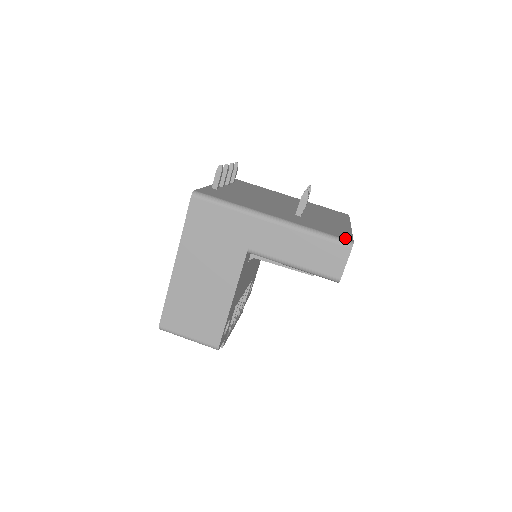
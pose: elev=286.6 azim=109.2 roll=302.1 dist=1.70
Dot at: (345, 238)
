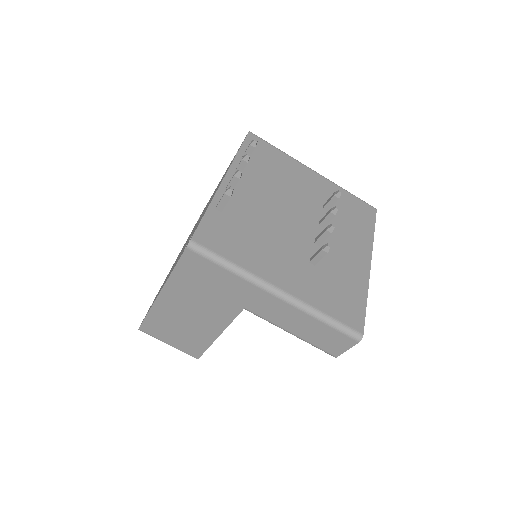
Dot at: (356, 326)
